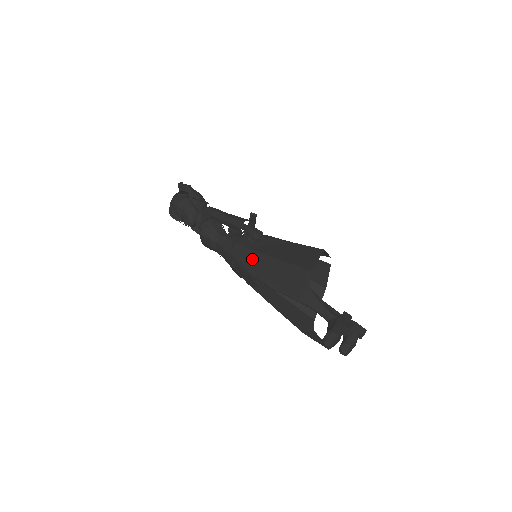
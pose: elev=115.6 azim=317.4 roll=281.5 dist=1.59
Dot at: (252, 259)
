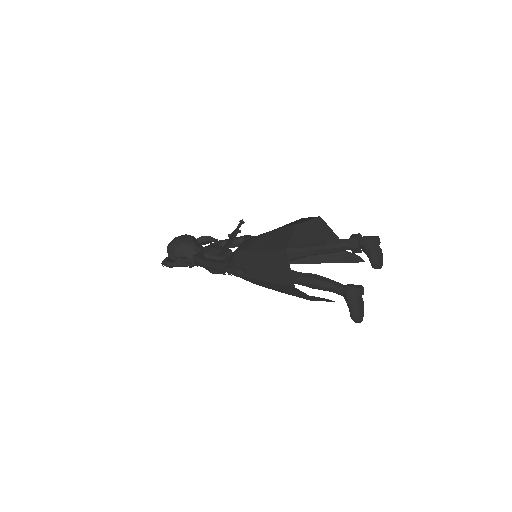
Dot at: (257, 283)
